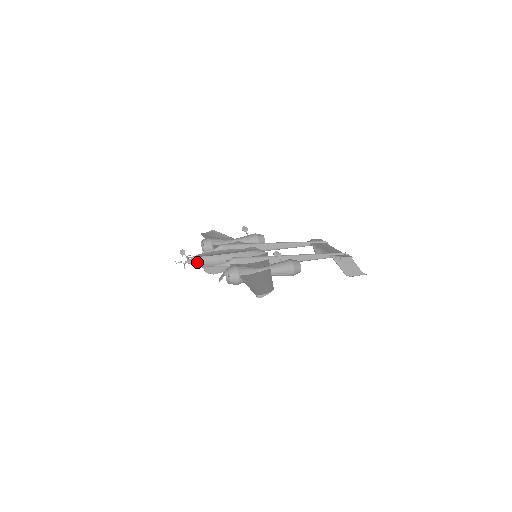
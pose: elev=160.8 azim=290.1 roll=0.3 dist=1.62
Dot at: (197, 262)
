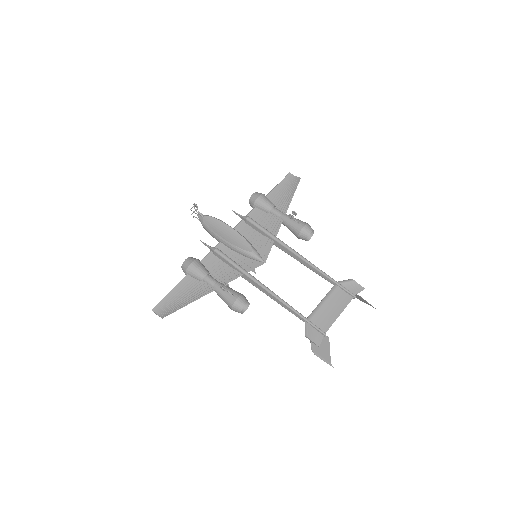
Dot at: (201, 223)
